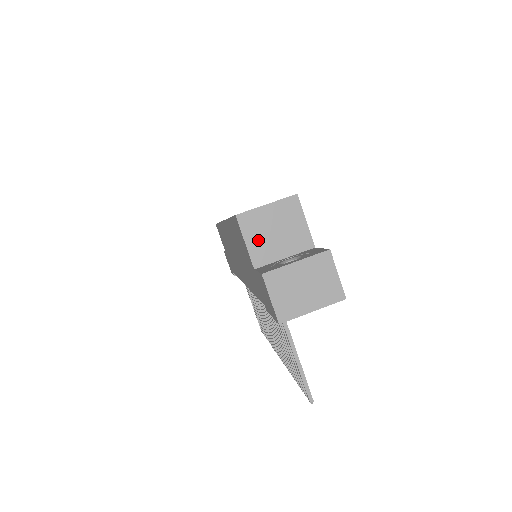
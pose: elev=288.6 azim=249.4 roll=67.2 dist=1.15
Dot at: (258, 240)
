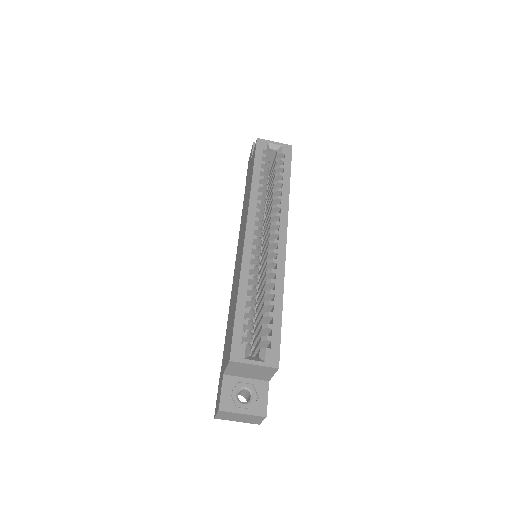
Dot at: (236, 370)
